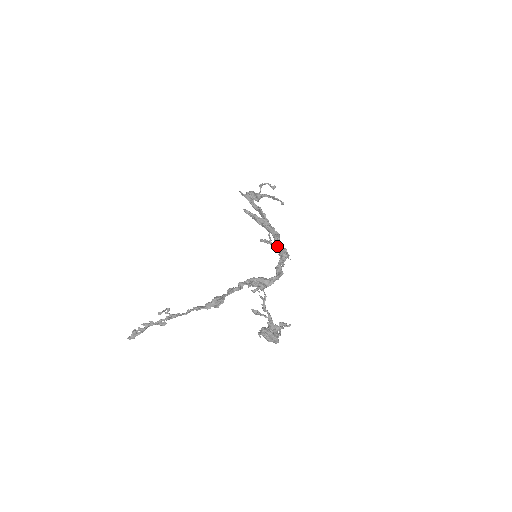
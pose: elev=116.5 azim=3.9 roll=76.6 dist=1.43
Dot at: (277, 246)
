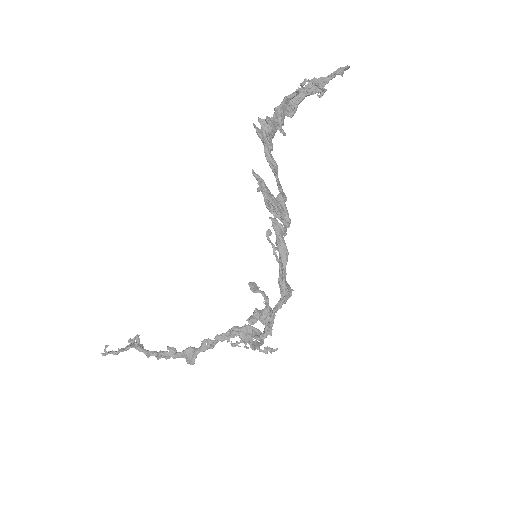
Dot at: (279, 276)
